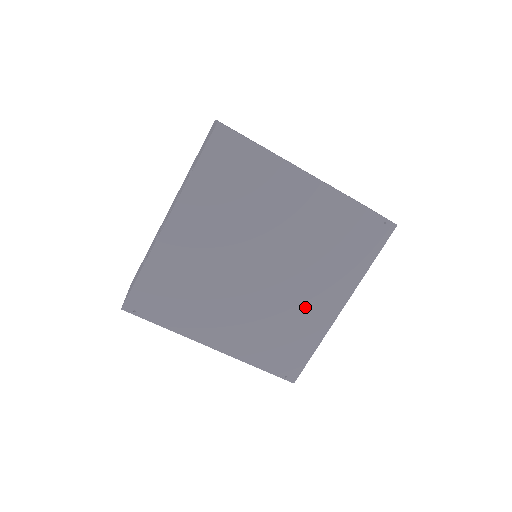
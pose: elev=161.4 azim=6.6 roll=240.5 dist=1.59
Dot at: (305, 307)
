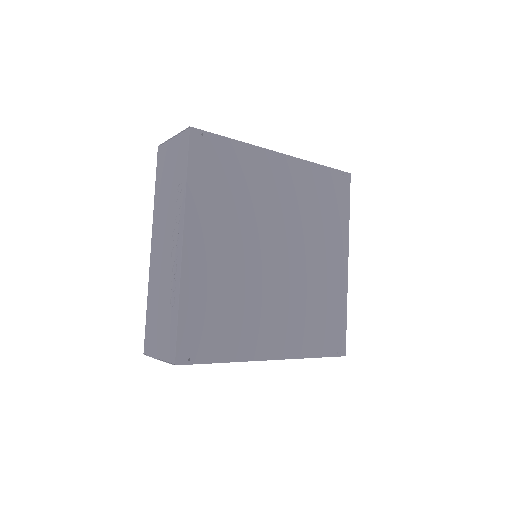
Dot at: (323, 276)
